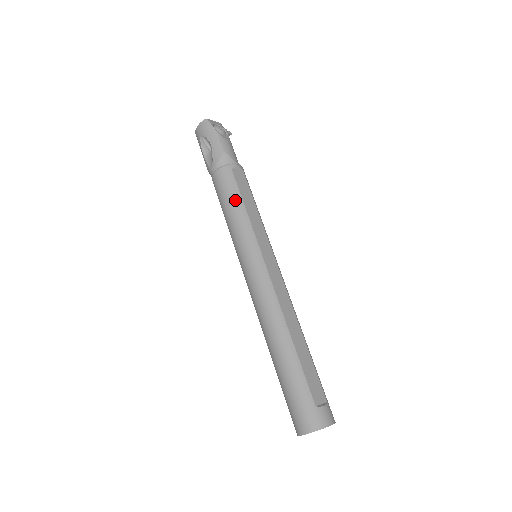
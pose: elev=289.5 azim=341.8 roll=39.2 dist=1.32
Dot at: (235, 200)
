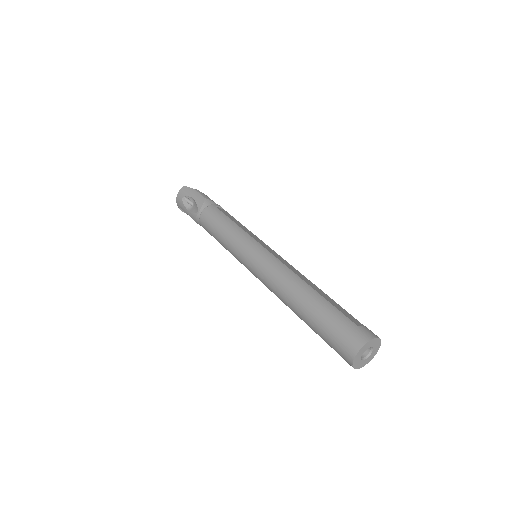
Dot at: (225, 221)
